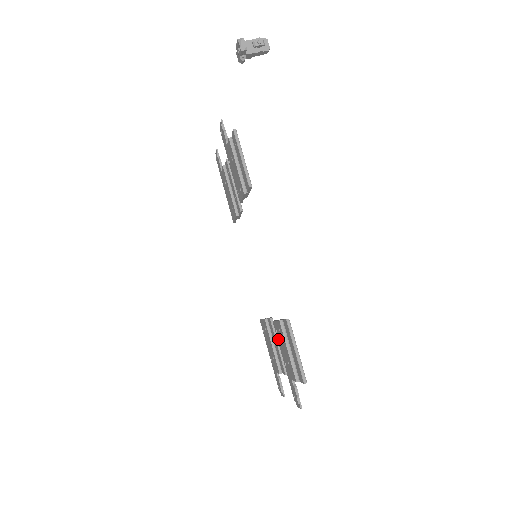
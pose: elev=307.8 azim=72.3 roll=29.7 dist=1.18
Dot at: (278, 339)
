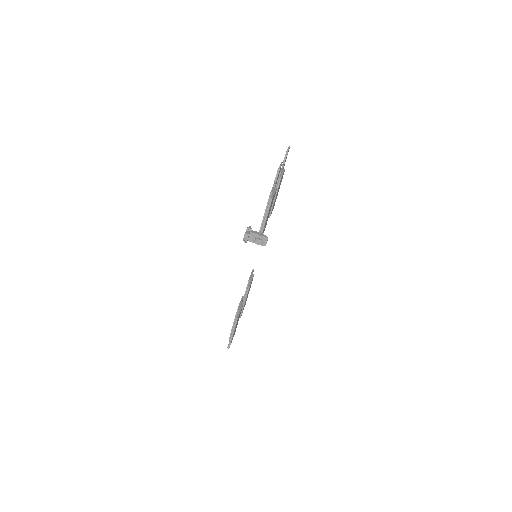
Dot at: occluded
